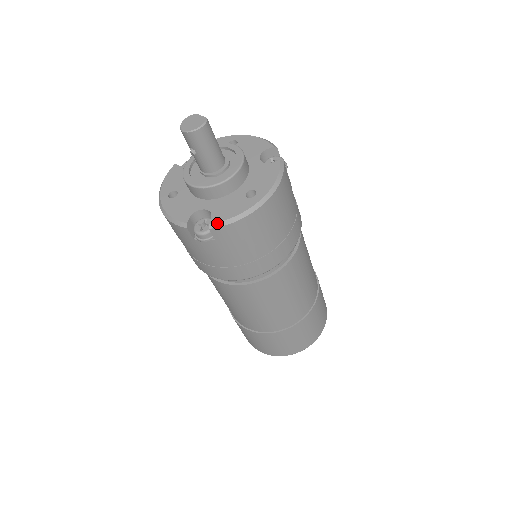
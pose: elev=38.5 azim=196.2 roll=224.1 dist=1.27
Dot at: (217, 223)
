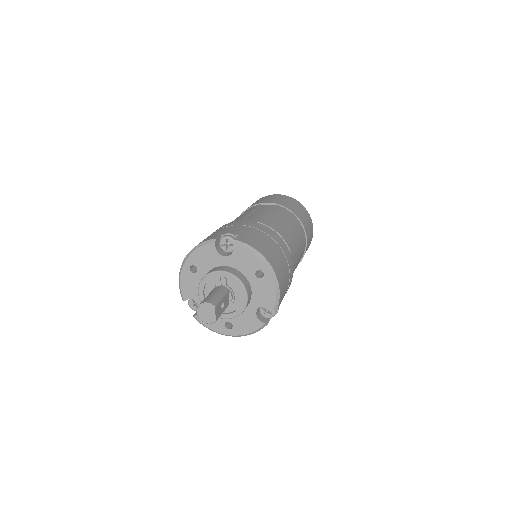
Dot at: (198, 321)
